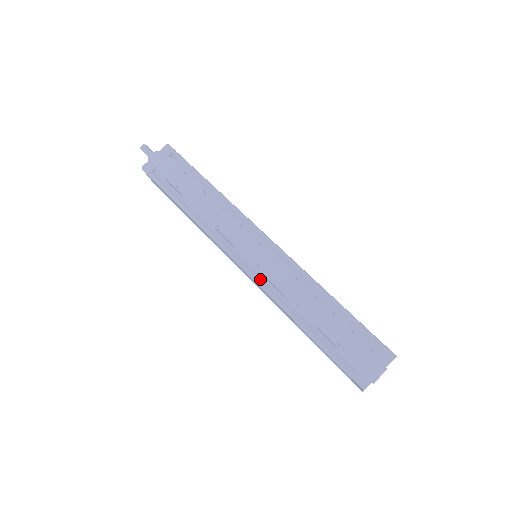
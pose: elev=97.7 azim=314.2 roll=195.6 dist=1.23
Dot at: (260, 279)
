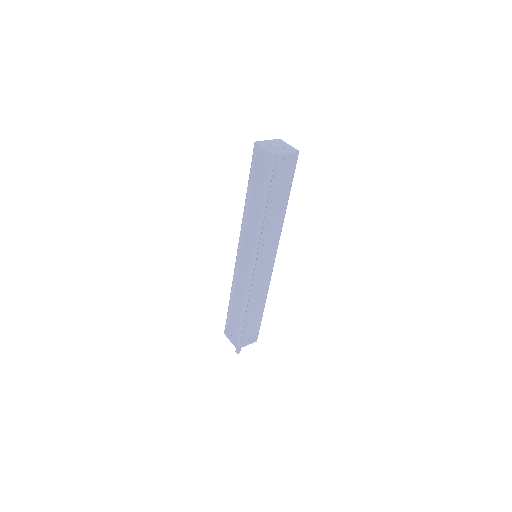
Dot at: (242, 235)
